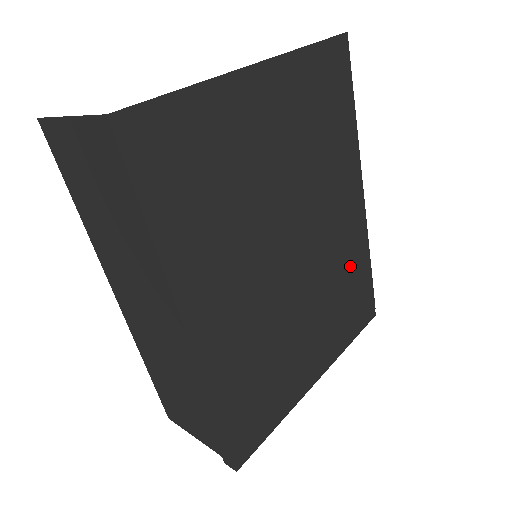
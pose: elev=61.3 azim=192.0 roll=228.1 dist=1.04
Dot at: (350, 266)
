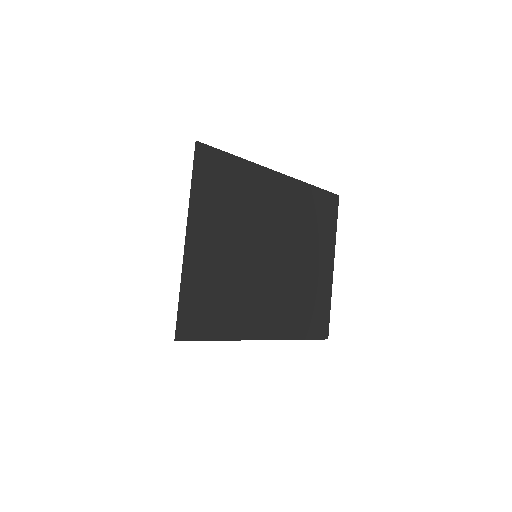
Dot at: (304, 207)
